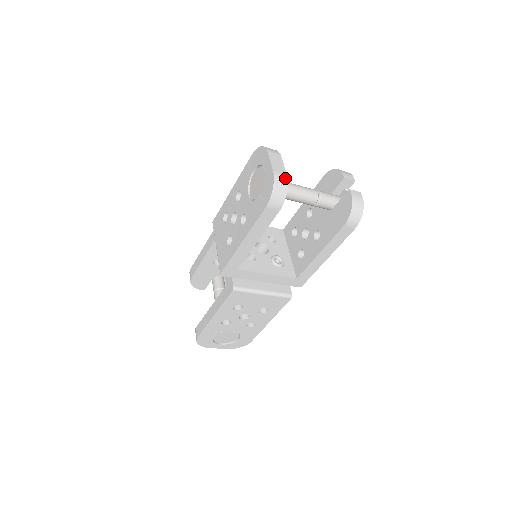
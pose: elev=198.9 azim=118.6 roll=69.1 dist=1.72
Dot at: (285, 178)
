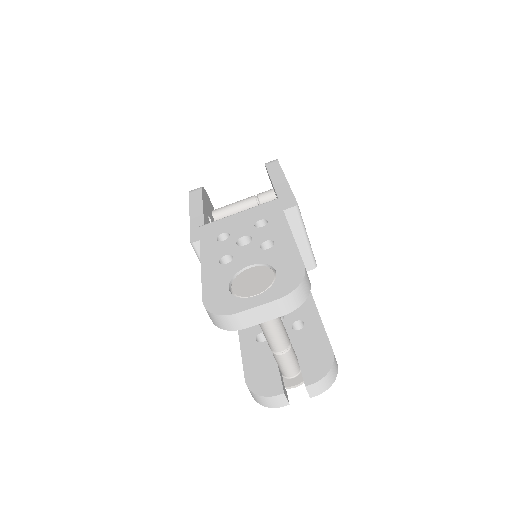
Dot at: occluded
